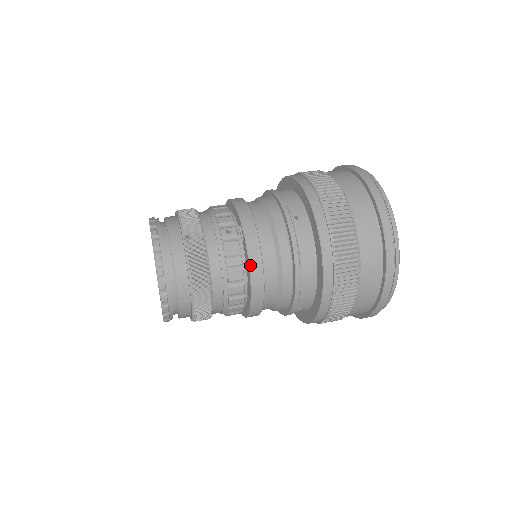
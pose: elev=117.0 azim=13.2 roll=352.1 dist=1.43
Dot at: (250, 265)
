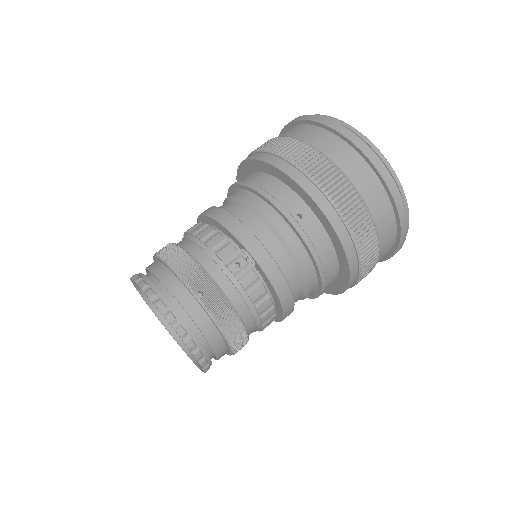
Dot at: (276, 290)
